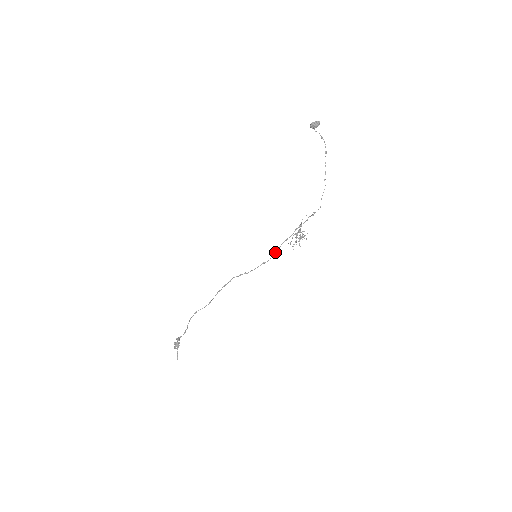
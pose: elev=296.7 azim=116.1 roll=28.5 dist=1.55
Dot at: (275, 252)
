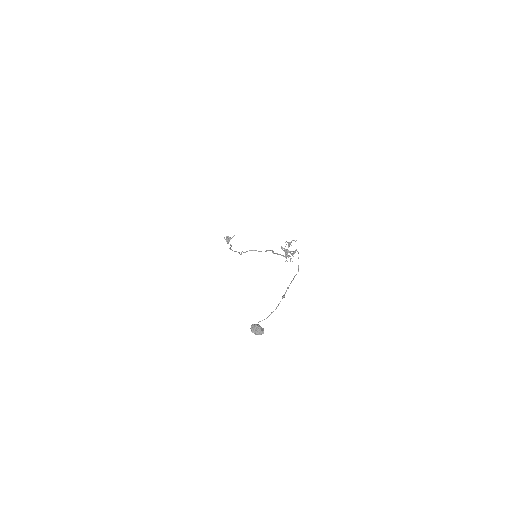
Dot at: occluded
